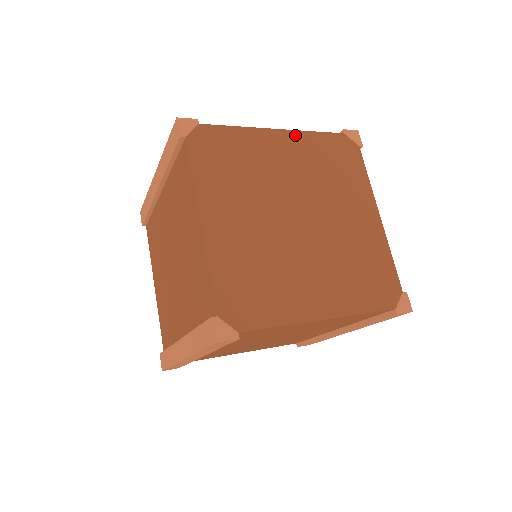
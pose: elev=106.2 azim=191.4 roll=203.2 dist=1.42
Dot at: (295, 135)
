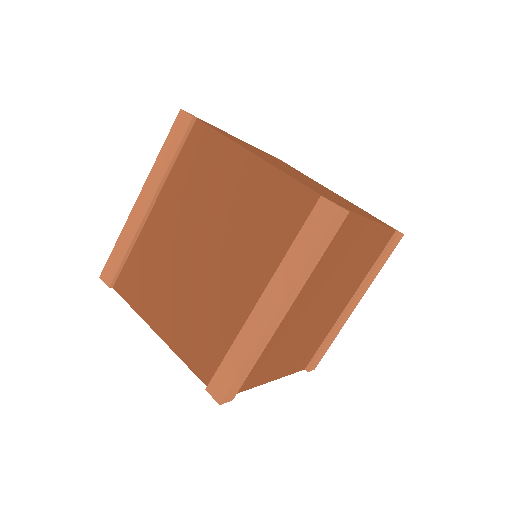
Dot at: occluded
